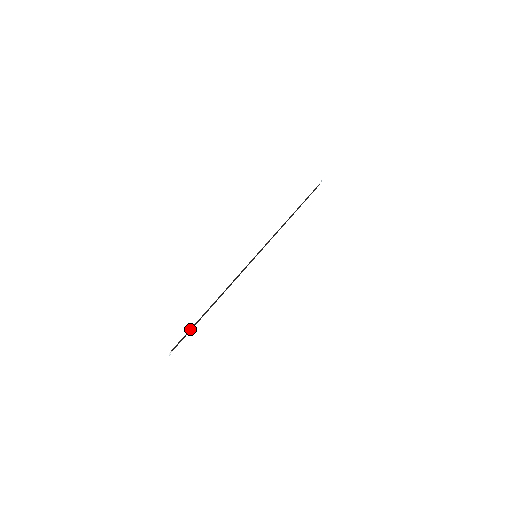
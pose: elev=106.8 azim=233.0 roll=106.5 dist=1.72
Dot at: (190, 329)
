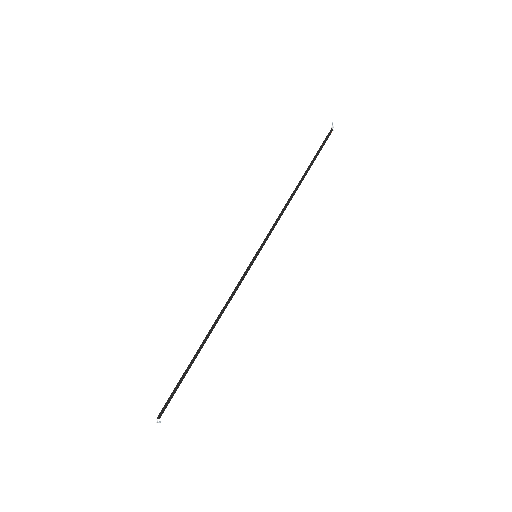
Dot at: (178, 382)
